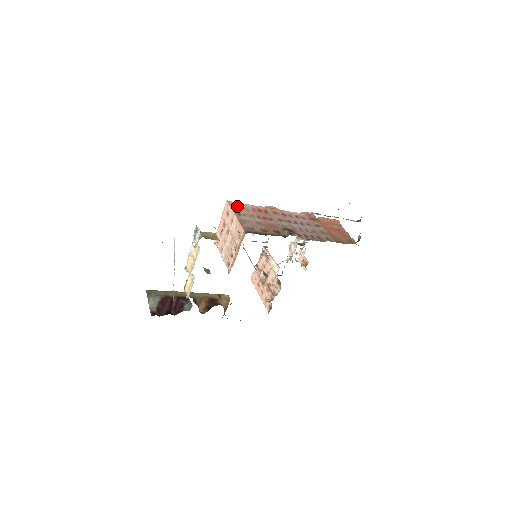
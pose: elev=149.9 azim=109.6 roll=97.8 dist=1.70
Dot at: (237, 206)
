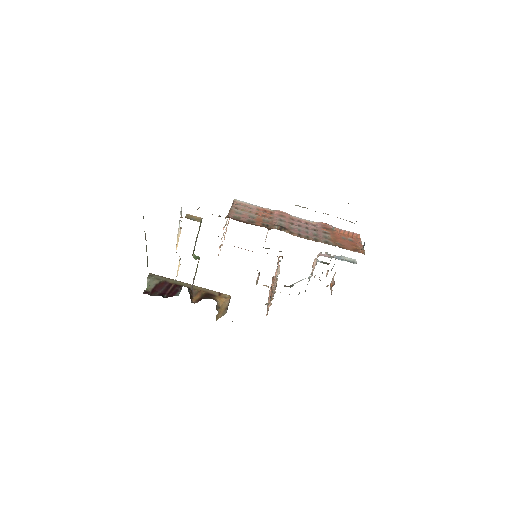
Dot at: (241, 204)
